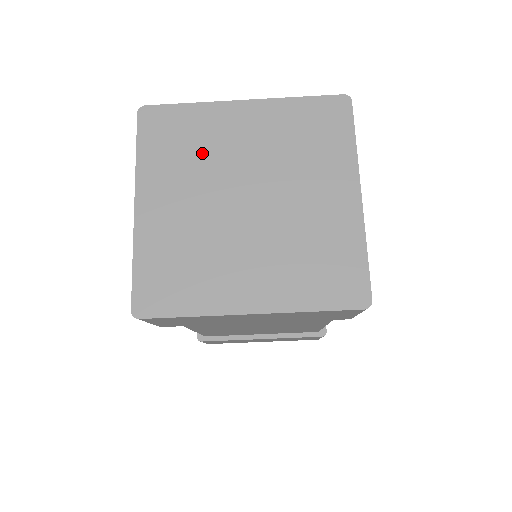
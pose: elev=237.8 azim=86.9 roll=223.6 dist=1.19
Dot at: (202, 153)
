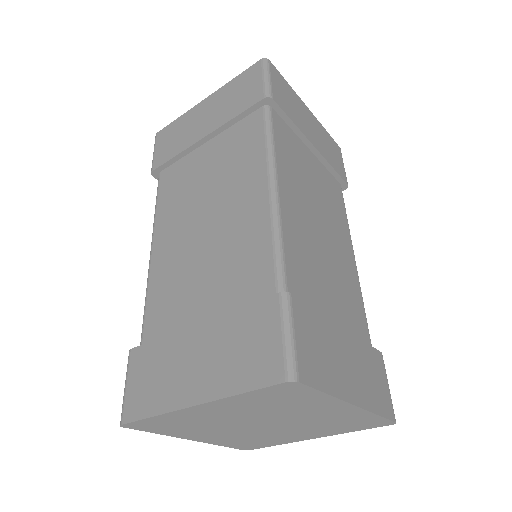
Dot at: (281, 409)
